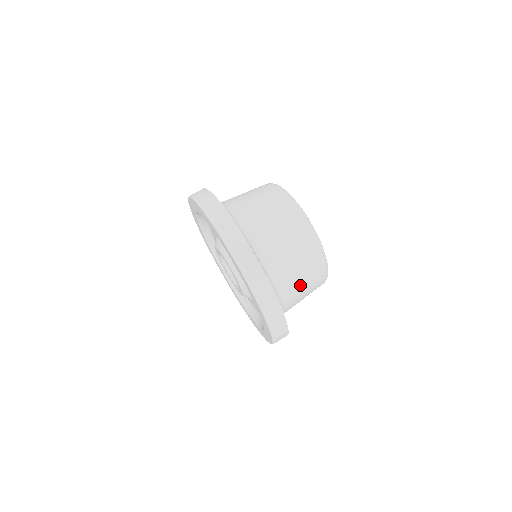
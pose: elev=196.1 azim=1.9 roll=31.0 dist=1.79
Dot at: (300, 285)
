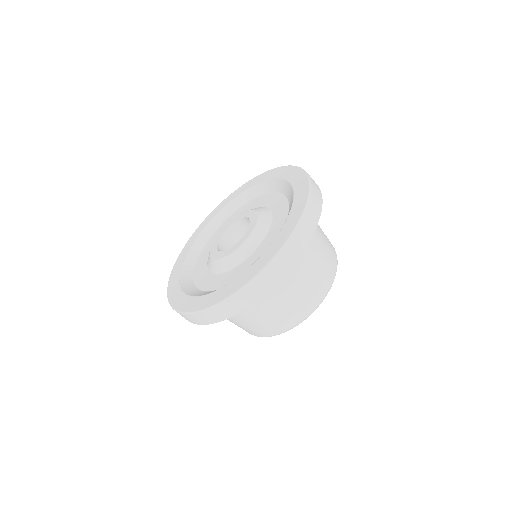
Dot at: (276, 306)
